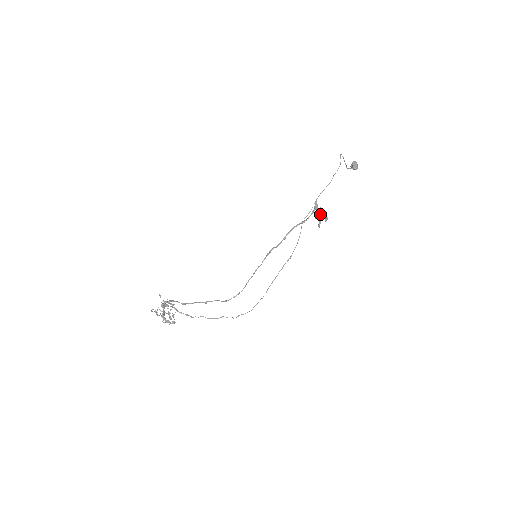
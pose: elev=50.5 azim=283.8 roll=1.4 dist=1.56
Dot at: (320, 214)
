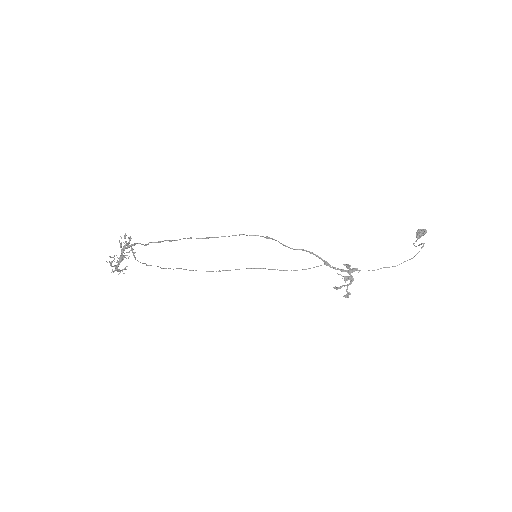
Dot at: (347, 279)
